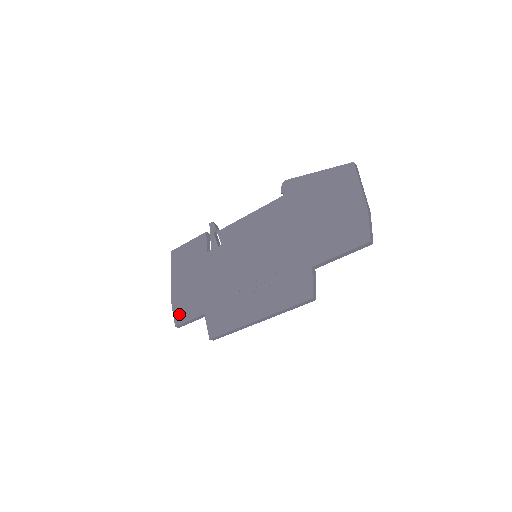
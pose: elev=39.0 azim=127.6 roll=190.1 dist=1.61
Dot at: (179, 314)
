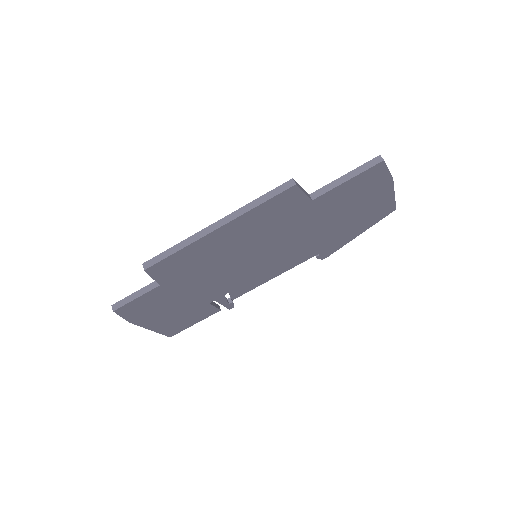
Dot at: occluded
